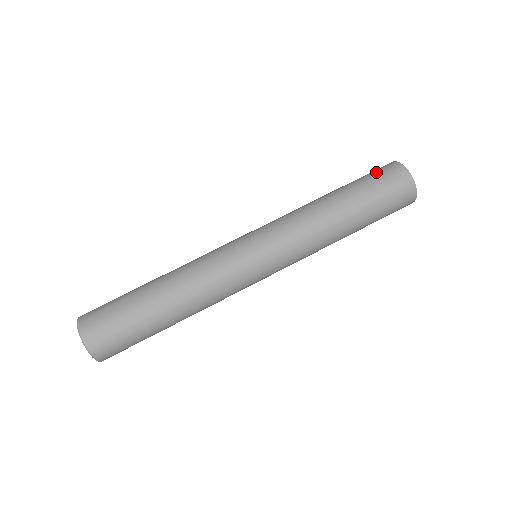
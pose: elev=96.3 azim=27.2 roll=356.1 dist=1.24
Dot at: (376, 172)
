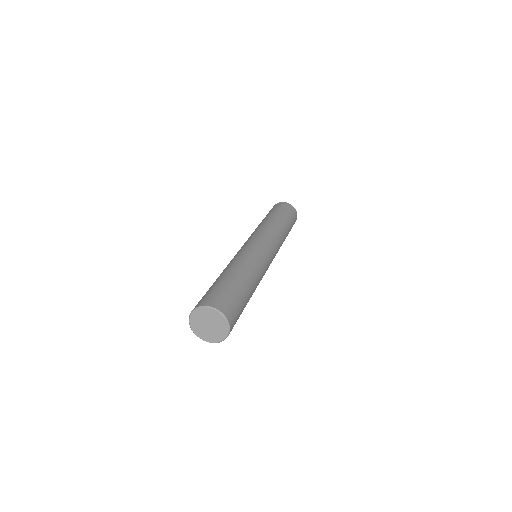
Dot at: occluded
